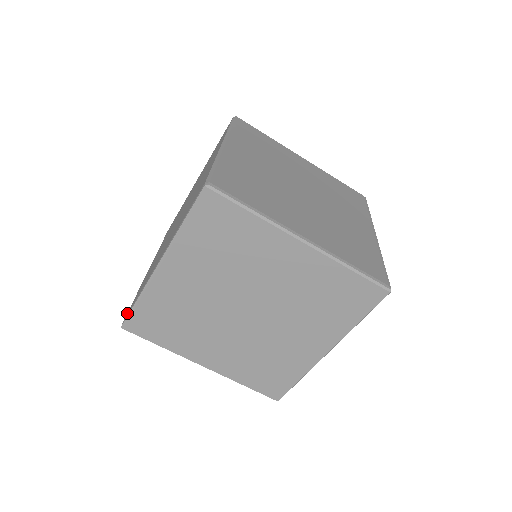
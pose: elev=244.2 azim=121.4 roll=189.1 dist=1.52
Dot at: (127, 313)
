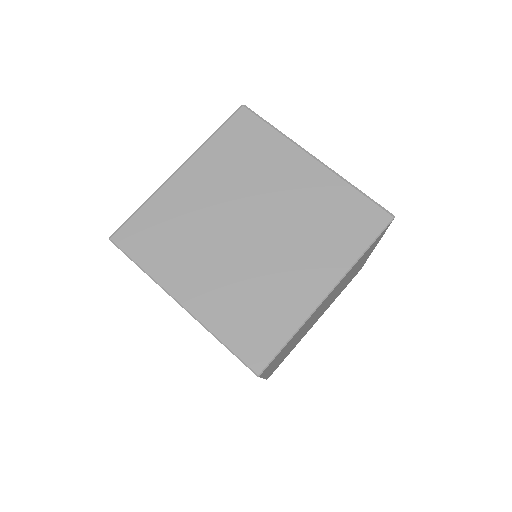
Dot at: occluded
